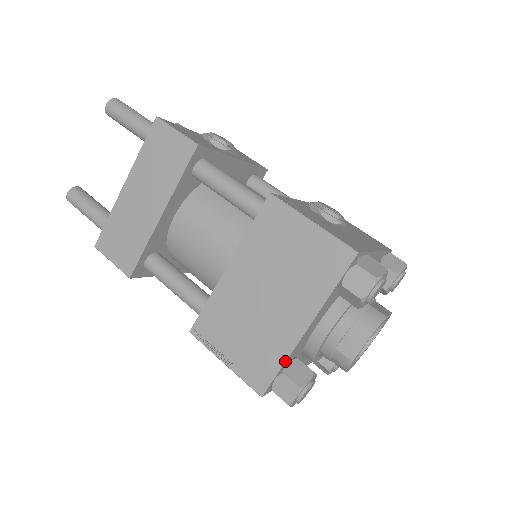
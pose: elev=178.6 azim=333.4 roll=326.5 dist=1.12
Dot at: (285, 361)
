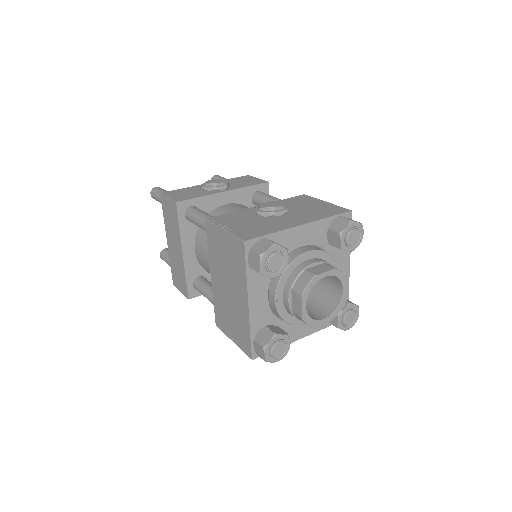
Dot at: (250, 331)
